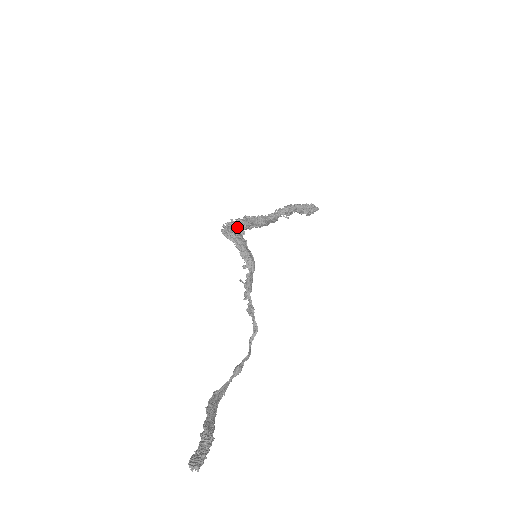
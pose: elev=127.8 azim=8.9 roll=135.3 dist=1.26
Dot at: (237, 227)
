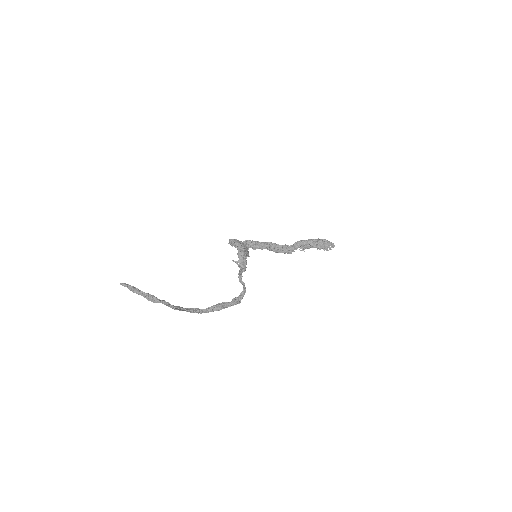
Dot at: occluded
